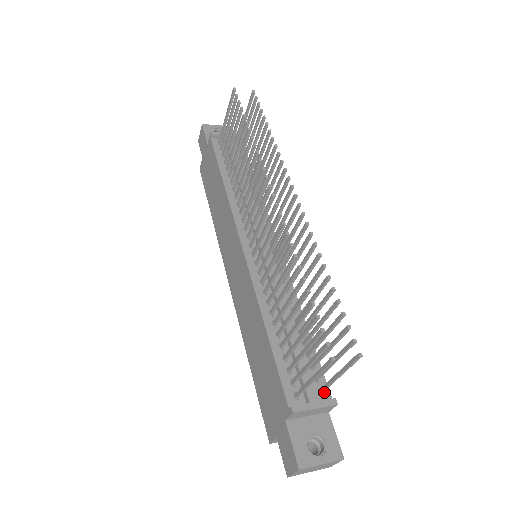
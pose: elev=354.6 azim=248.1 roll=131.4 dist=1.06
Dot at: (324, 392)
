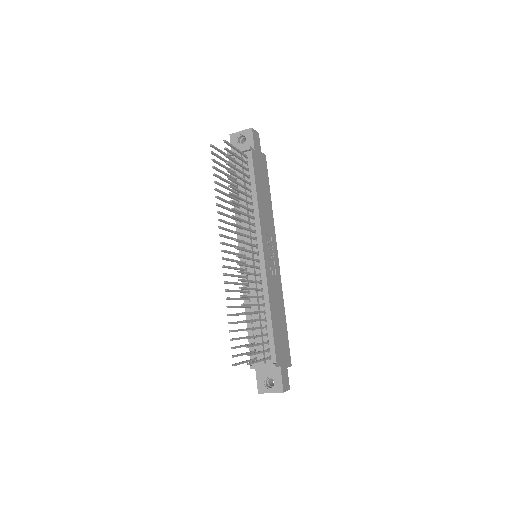
Dot at: (272, 358)
